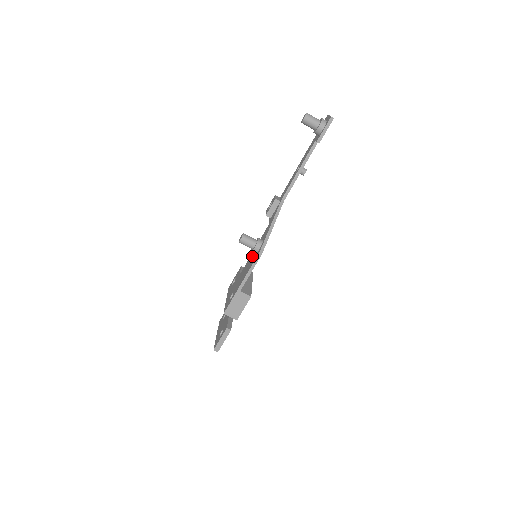
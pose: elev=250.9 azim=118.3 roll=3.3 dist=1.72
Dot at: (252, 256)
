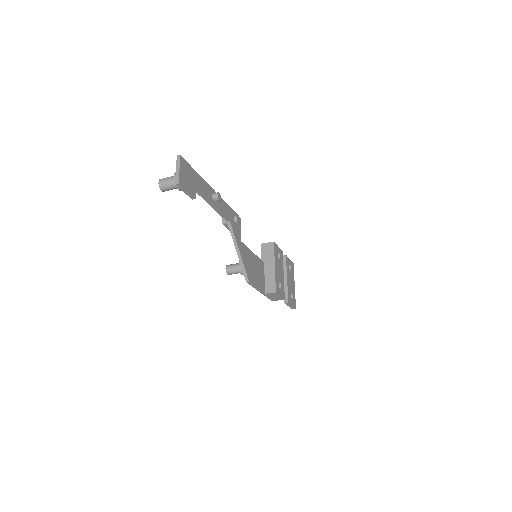
Dot at: occluded
